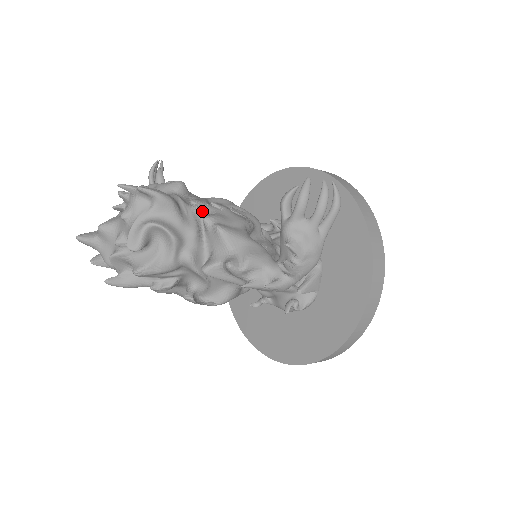
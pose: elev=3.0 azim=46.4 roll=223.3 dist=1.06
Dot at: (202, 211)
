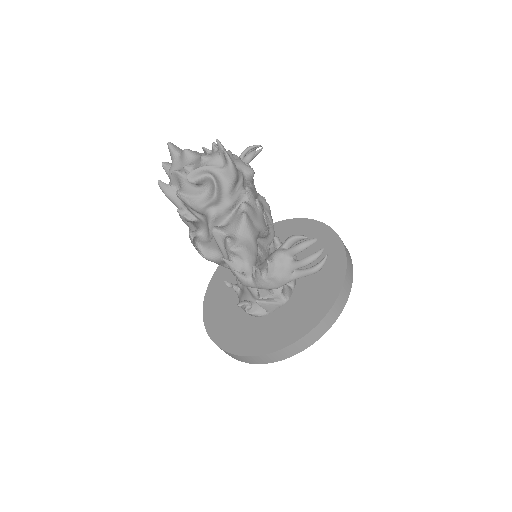
Dot at: (247, 198)
